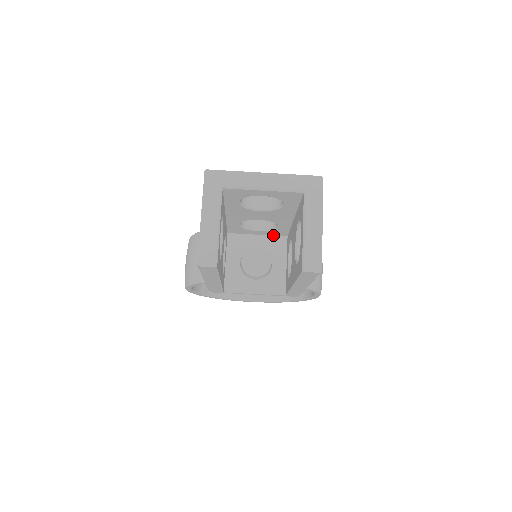
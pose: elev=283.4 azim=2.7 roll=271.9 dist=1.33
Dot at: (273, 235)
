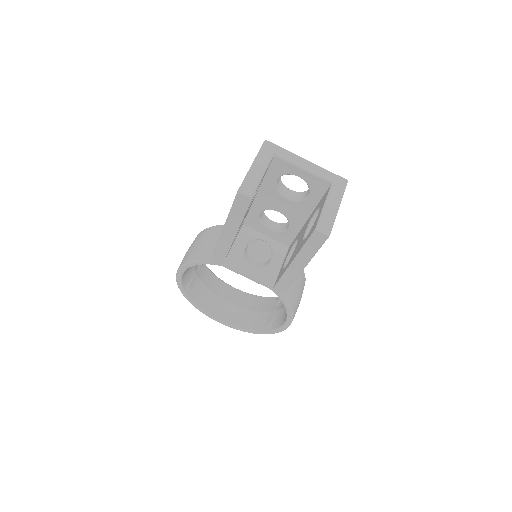
Dot at: (278, 241)
